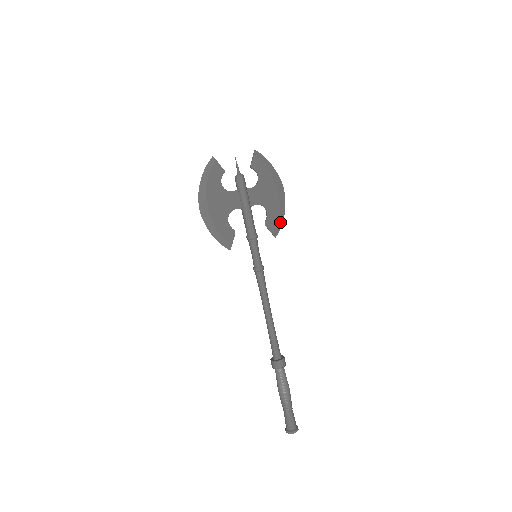
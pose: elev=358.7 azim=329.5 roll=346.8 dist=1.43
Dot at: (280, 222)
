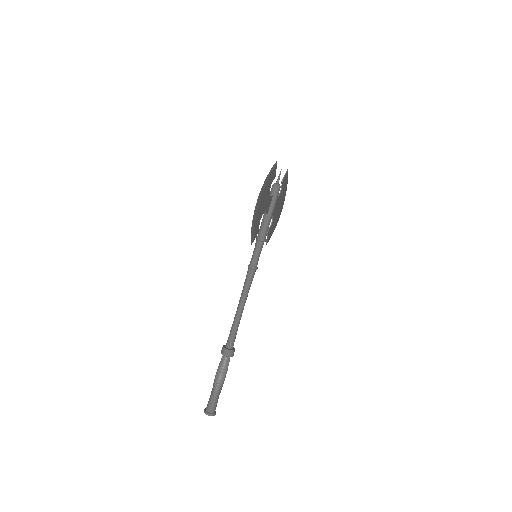
Dot at: (272, 233)
